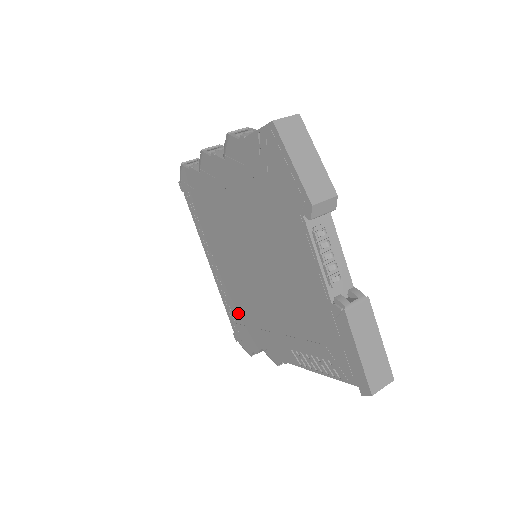
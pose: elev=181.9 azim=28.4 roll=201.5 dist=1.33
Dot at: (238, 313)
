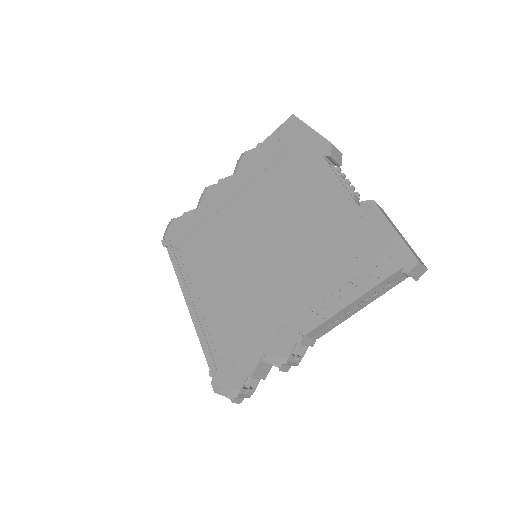
Dot at: (226, 336)
